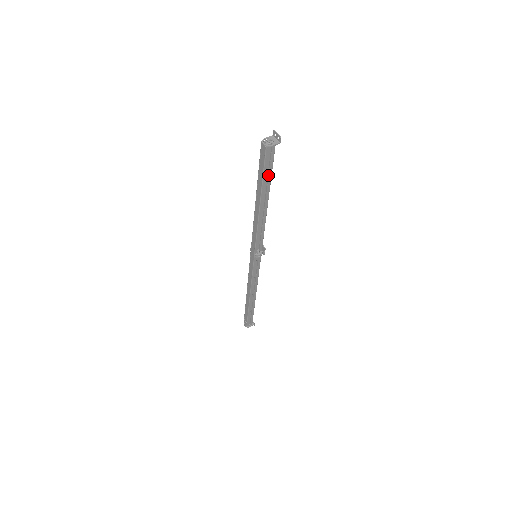
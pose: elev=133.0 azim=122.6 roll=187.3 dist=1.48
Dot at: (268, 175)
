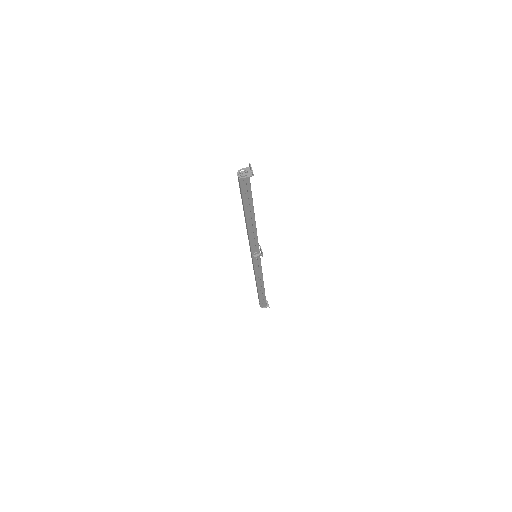
Dot at: (248, 198)
